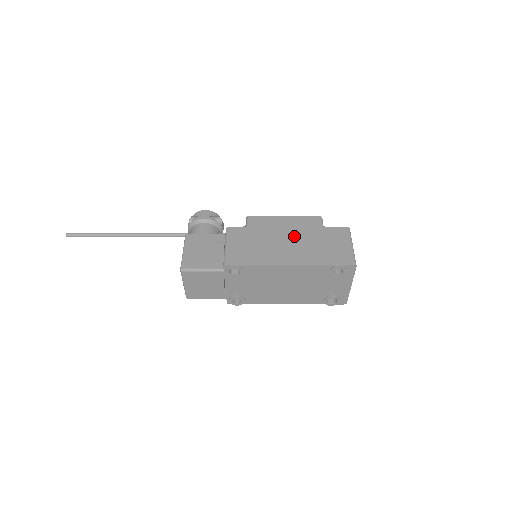
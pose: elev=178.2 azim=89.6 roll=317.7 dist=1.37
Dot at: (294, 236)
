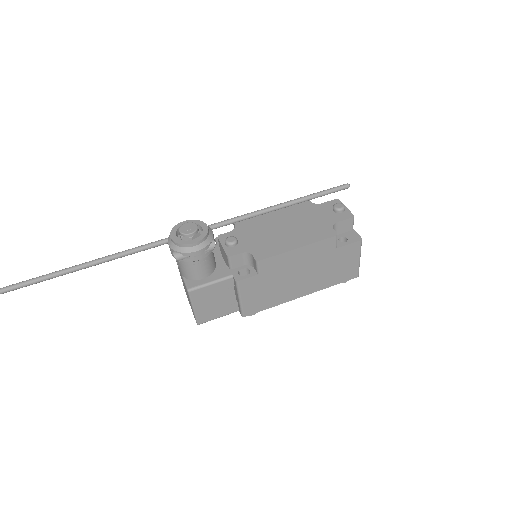
Dot at: (307, 268)
